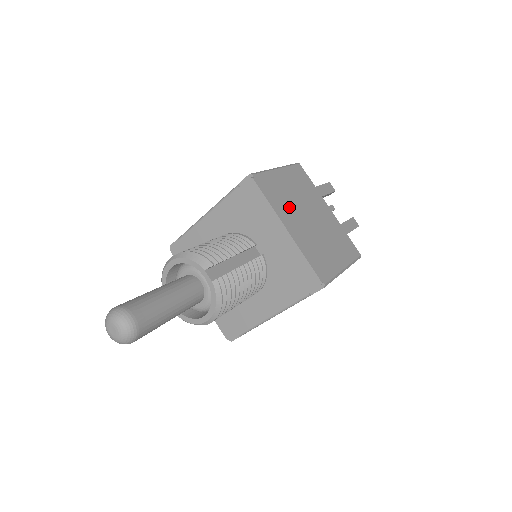
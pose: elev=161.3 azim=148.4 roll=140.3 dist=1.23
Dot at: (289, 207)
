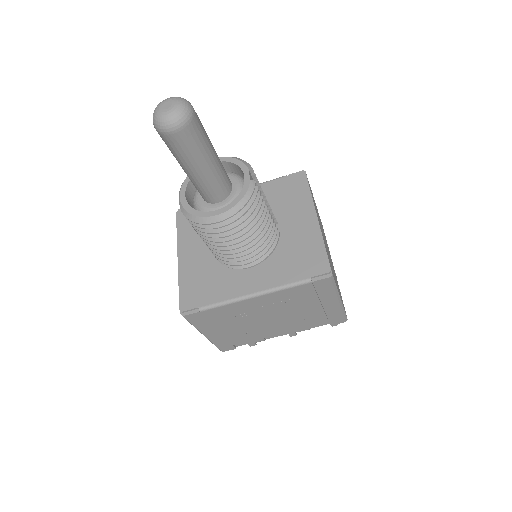
Dot at: occluded
